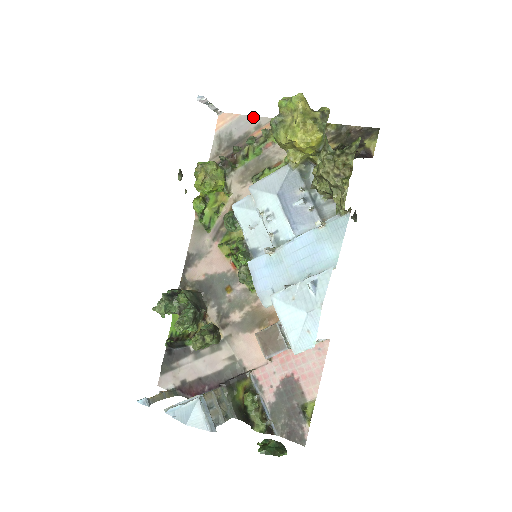
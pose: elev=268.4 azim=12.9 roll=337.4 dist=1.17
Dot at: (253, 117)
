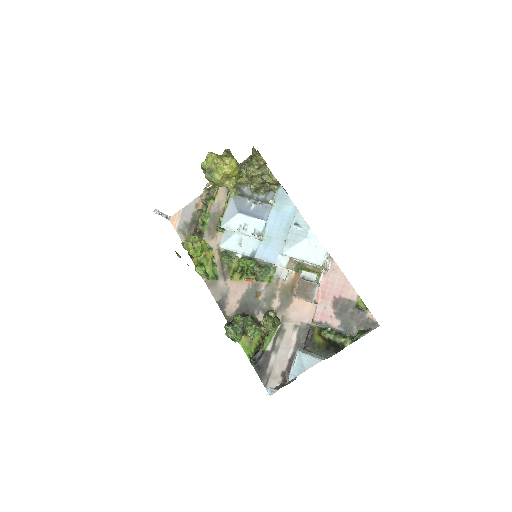
Dot at: (190, 204)
